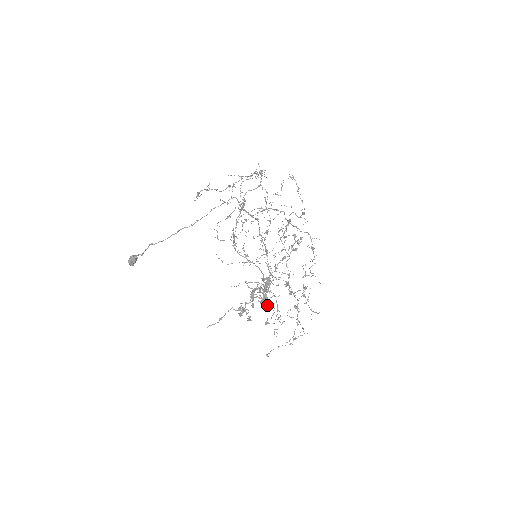
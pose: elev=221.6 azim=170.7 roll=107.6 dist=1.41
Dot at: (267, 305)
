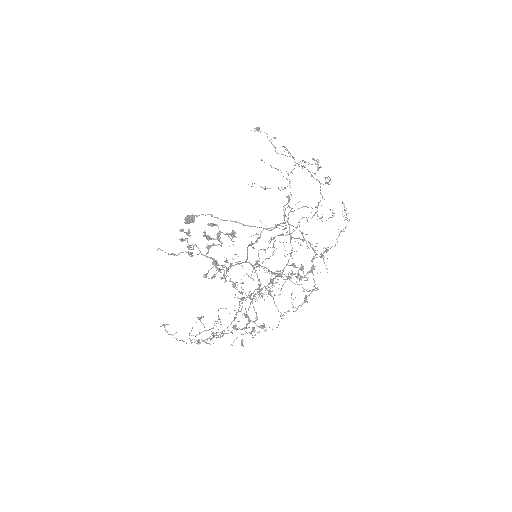
Dot at: (213, 276)
